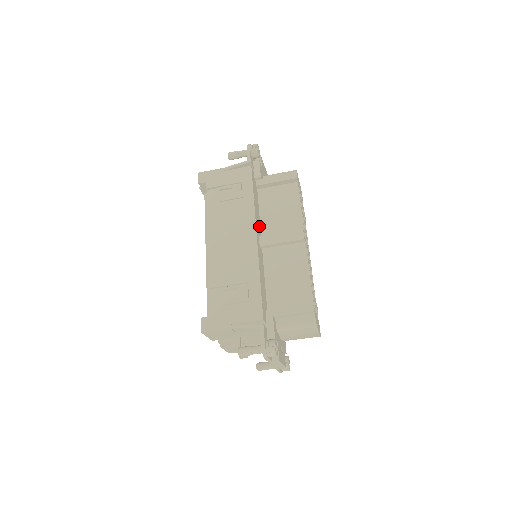
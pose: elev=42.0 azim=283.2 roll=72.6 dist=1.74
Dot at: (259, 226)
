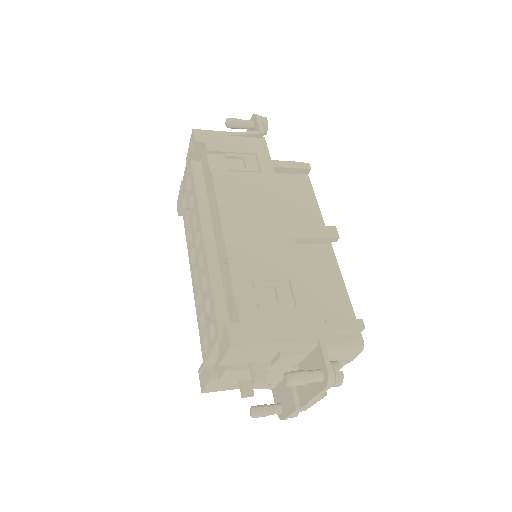
Dot at: occluded
